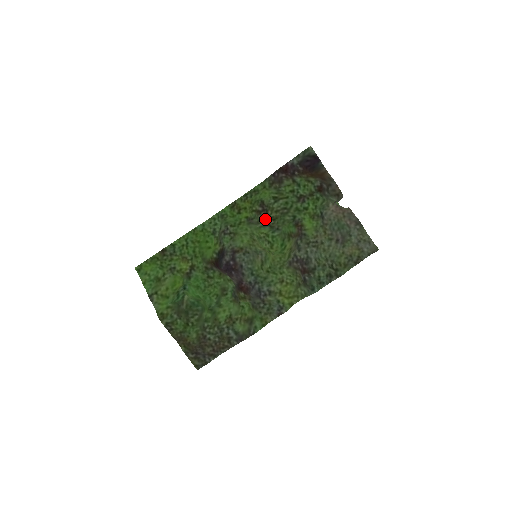
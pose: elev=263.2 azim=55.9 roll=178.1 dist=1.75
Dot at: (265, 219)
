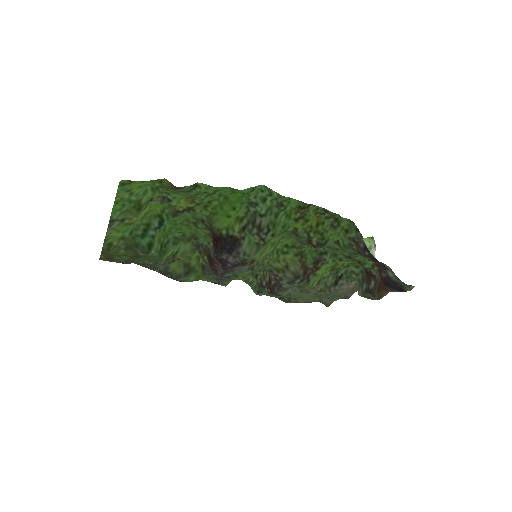
Dot at: (305, 244)
